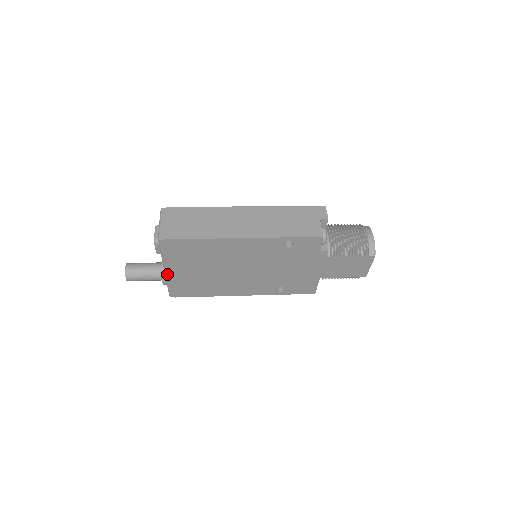
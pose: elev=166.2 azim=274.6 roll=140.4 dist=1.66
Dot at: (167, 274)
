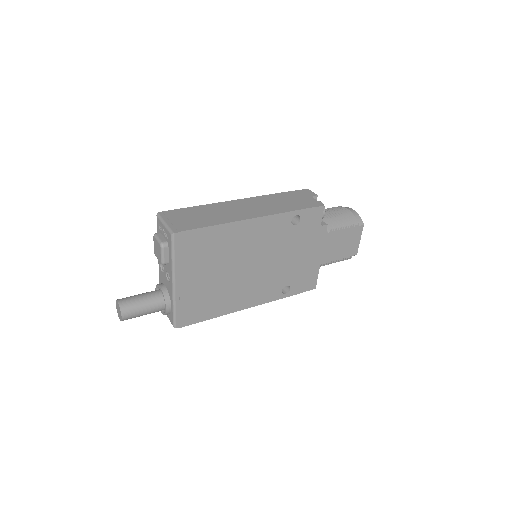
Dot at: (175, 289)
